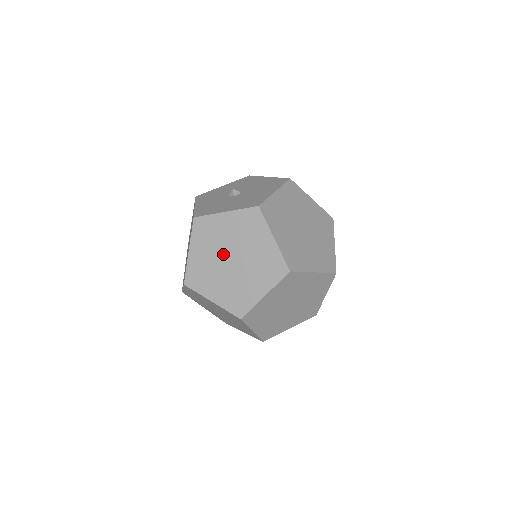
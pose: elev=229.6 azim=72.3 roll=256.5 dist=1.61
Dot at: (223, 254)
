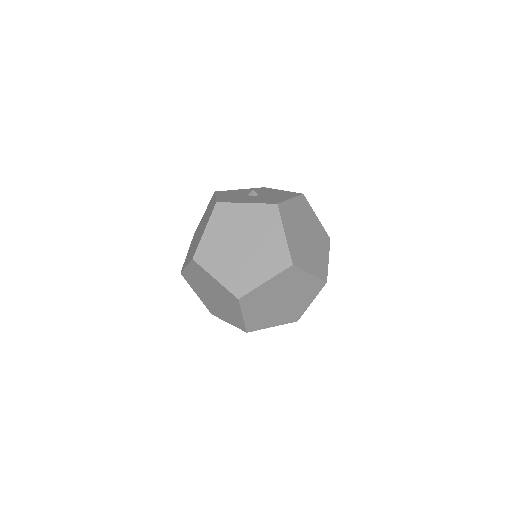
Dot at: (236, 239)
